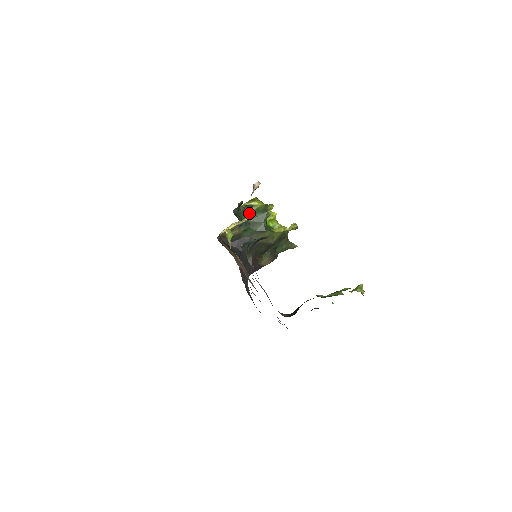
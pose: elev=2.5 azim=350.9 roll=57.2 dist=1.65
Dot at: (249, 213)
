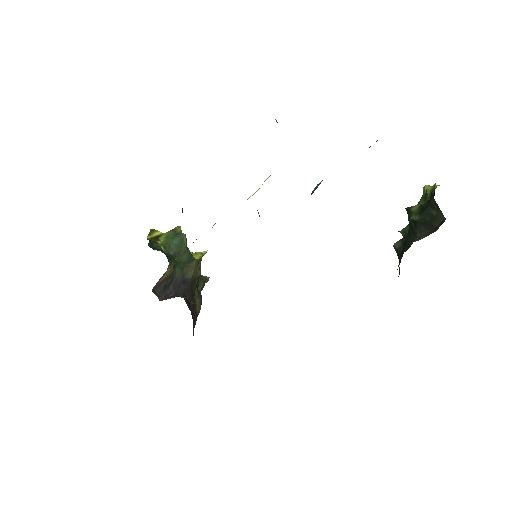
Dot at: (162, 245)
